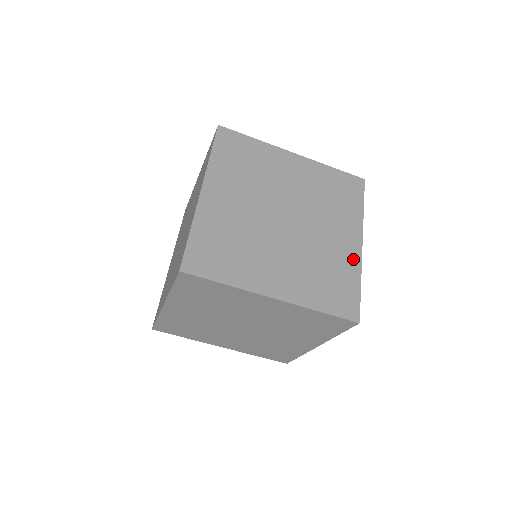
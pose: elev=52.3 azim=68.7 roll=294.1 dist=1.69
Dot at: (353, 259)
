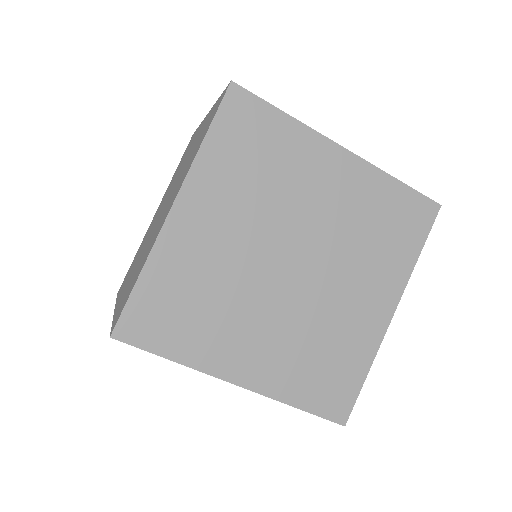
Dot at: occluded
